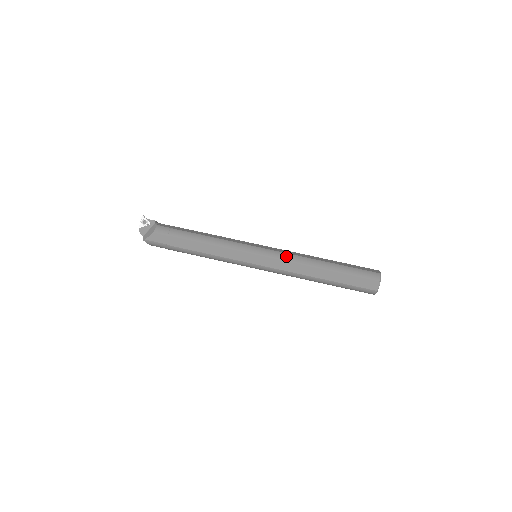
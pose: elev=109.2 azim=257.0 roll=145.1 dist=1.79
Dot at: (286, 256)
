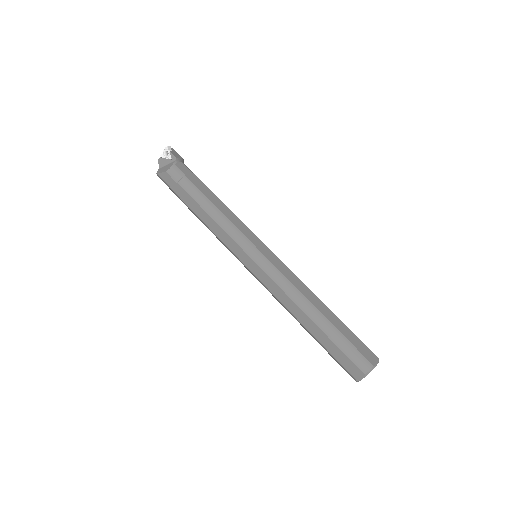
Dot at: (280, 279)
